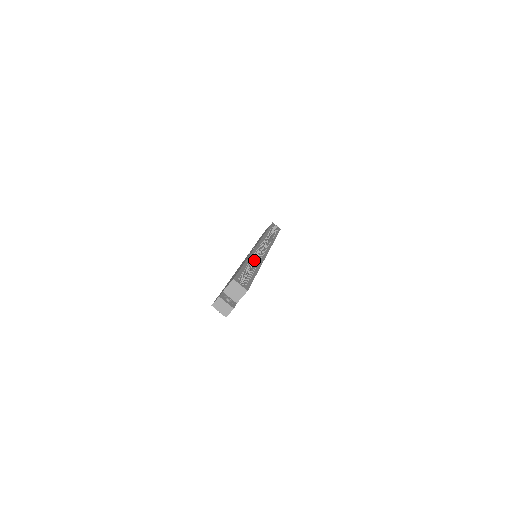
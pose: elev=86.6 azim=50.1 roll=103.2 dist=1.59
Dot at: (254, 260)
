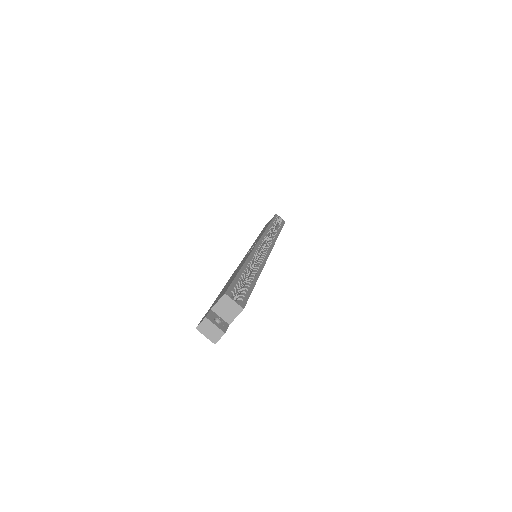
Dot at: (253, 262)
